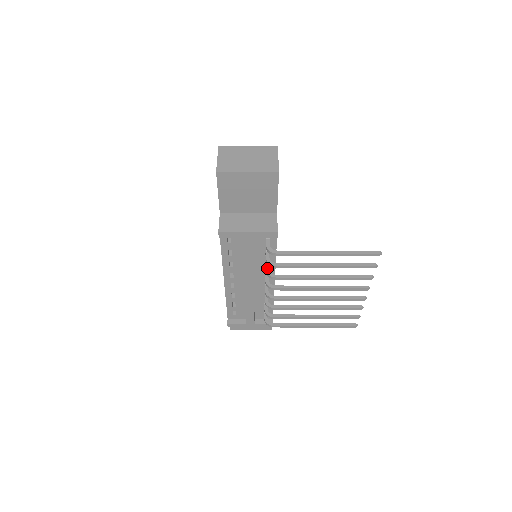
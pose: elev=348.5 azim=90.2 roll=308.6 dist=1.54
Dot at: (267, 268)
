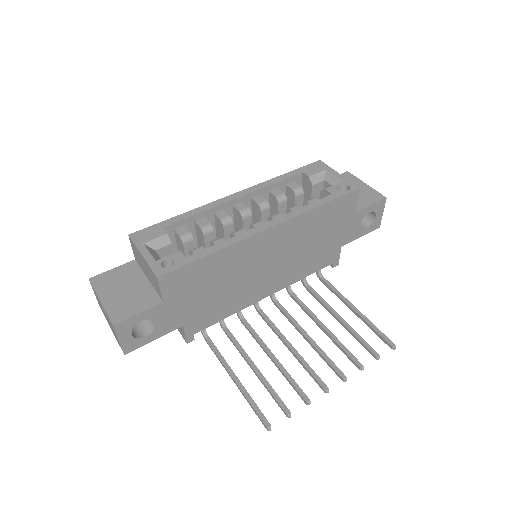
Dot at: occluded
